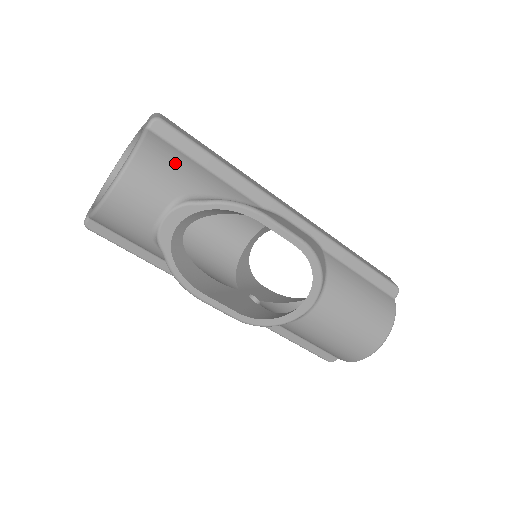
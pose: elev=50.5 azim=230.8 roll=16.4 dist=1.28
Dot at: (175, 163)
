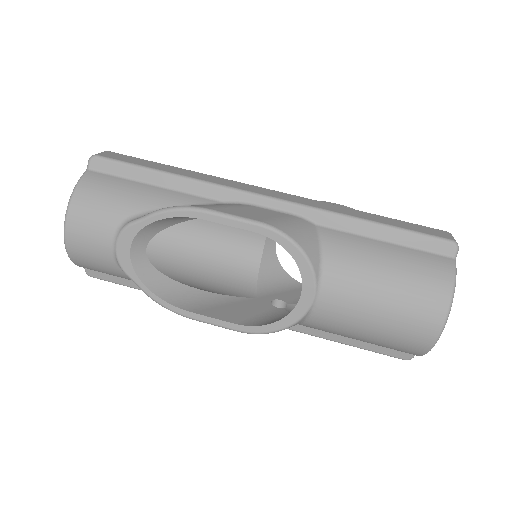
Dot at: (113, 191)
